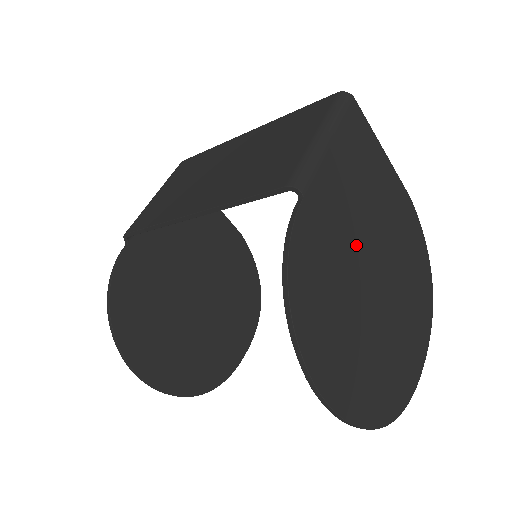
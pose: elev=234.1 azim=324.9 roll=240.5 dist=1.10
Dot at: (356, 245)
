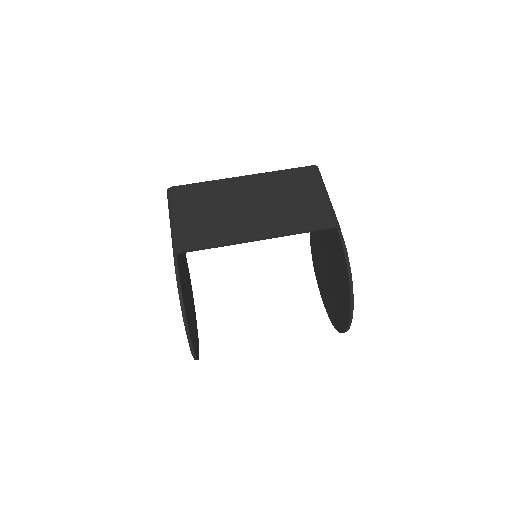
Dot at: occluded
